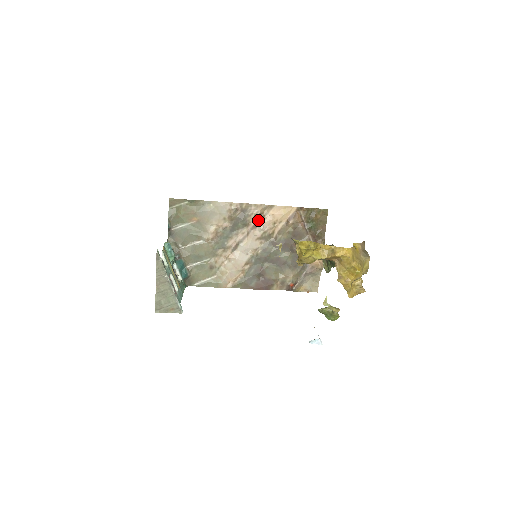
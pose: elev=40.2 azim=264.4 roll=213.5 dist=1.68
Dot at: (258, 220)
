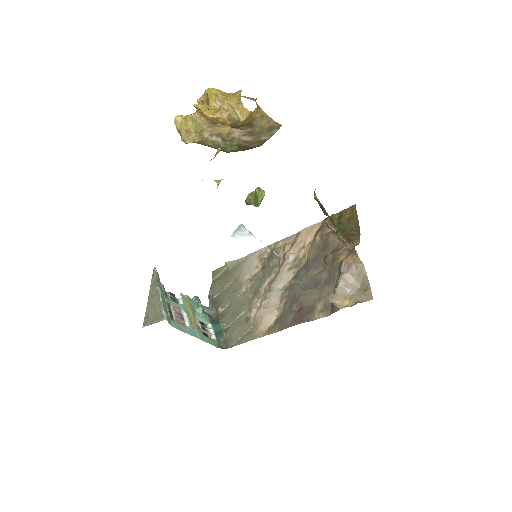
Dot at: (287, 252)
